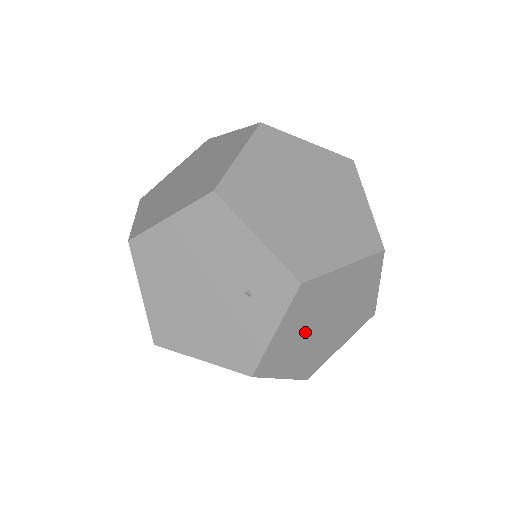
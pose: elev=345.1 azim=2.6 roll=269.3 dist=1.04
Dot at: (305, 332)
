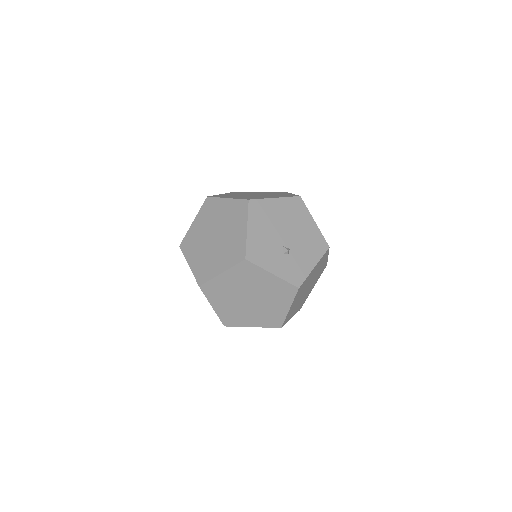
Dot at: (237, 305)
